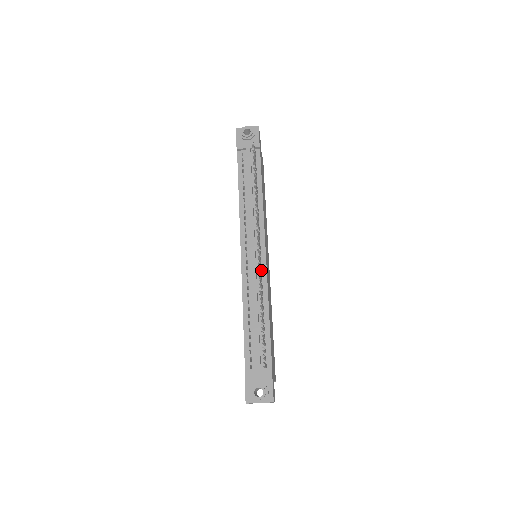
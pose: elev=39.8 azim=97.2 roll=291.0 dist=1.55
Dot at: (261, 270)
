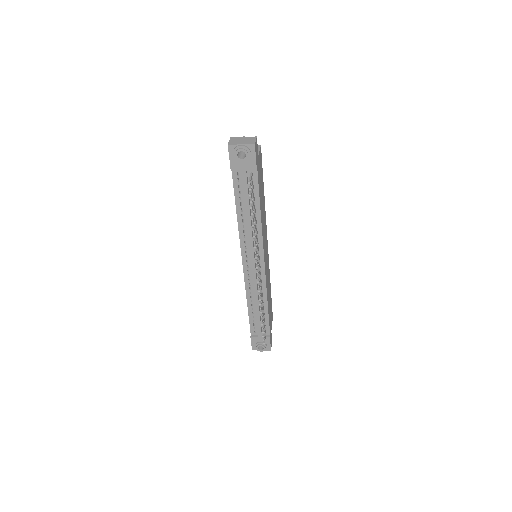
Dot at: (261, 278)
